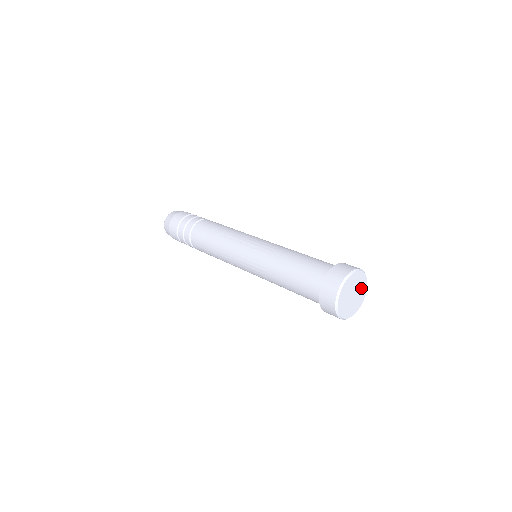
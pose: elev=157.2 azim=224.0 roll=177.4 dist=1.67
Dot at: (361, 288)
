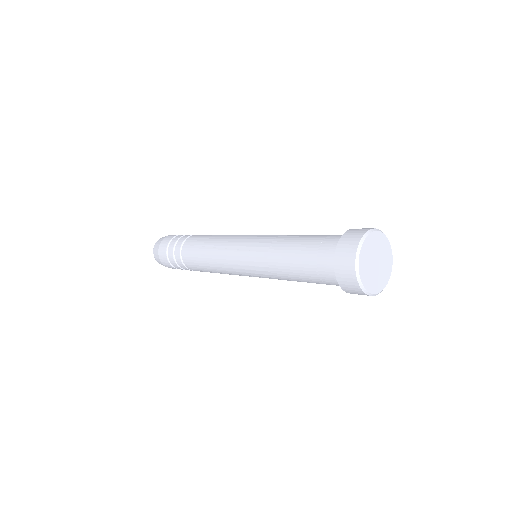
Dot at: (382, 275)
